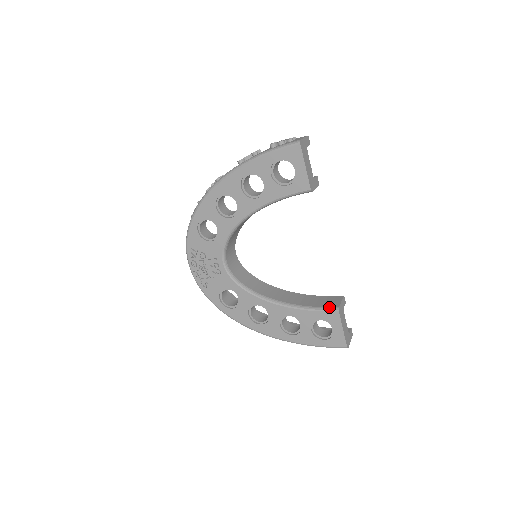
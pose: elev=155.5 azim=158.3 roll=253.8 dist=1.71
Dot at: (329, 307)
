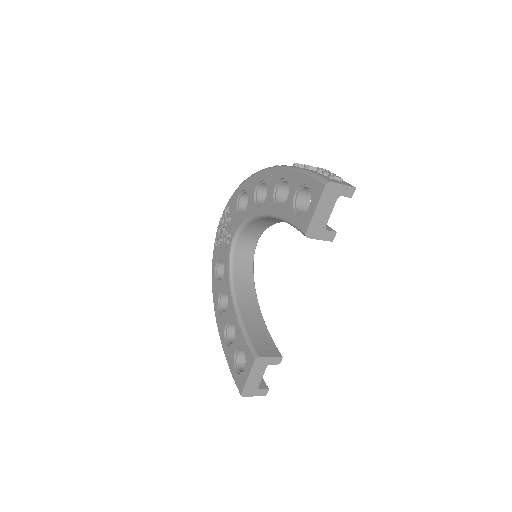
Dot at: (255, 349)
